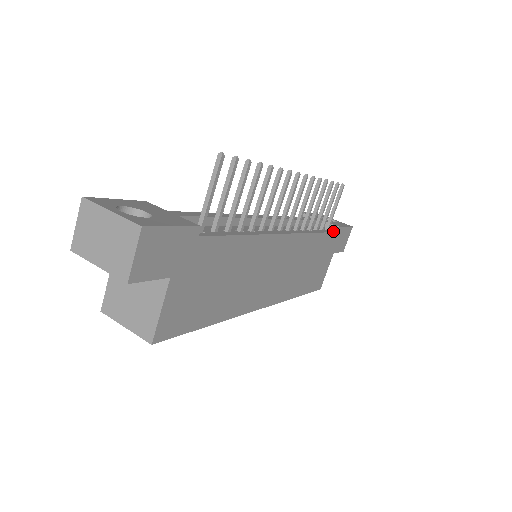
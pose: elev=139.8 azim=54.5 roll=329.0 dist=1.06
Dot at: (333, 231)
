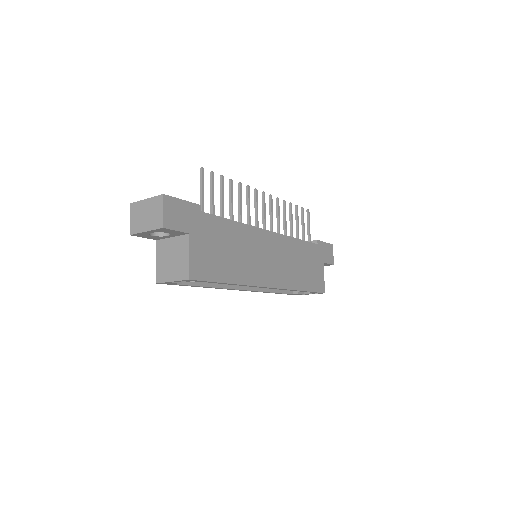
Dot at: (314, 244)
